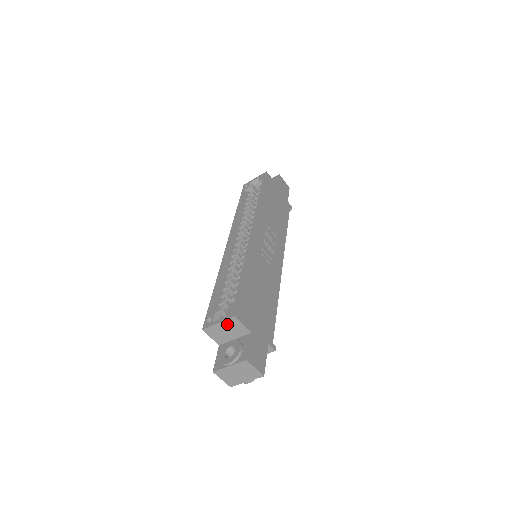
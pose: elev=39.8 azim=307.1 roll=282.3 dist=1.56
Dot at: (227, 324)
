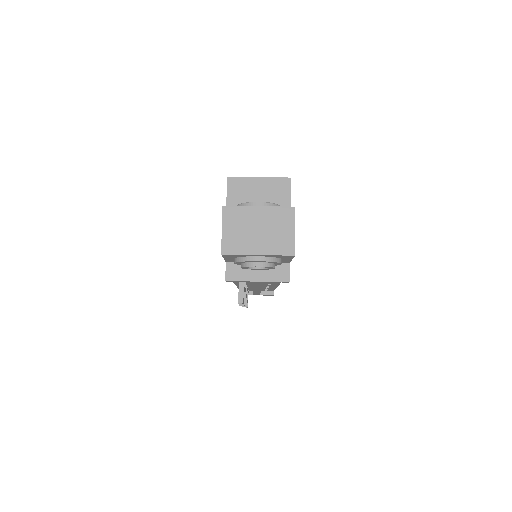
Dot at: (270, 185)
